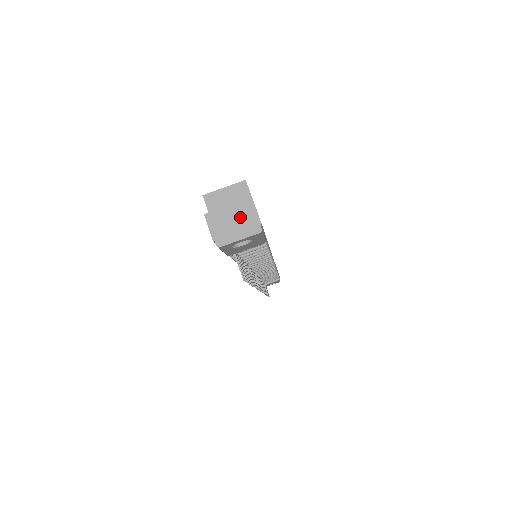
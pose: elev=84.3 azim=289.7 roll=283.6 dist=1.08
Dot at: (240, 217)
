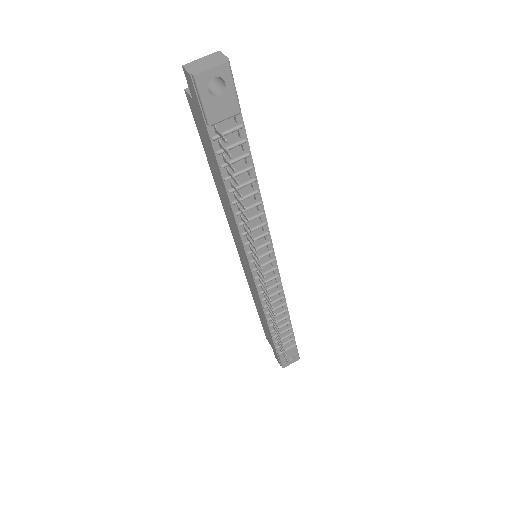
Dot at: (211, 60)
